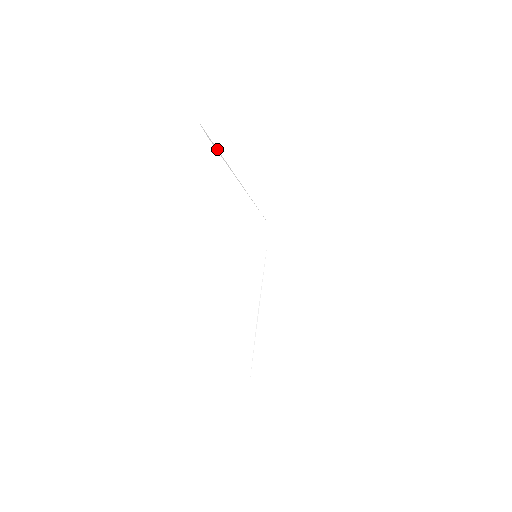
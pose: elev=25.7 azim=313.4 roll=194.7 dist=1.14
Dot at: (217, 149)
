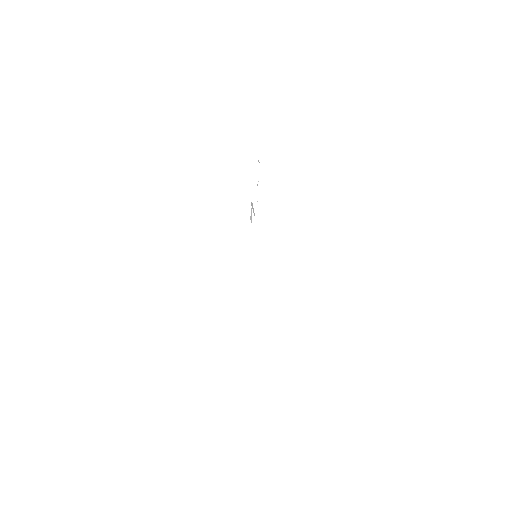
Dot at: occluded
